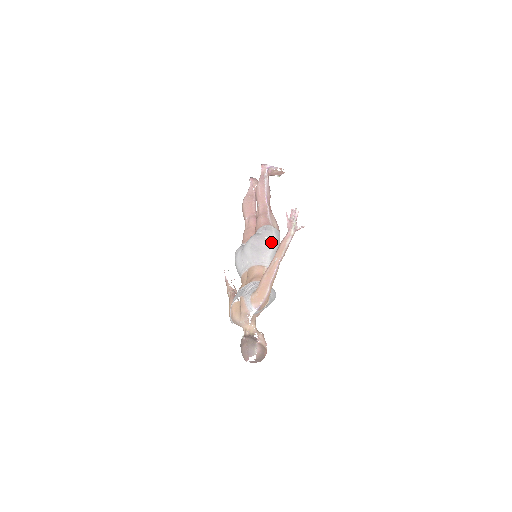
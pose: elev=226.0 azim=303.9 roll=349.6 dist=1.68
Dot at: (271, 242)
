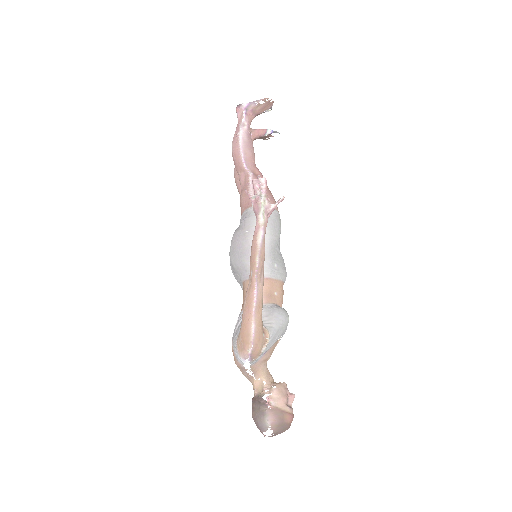
Dot at: occluded
